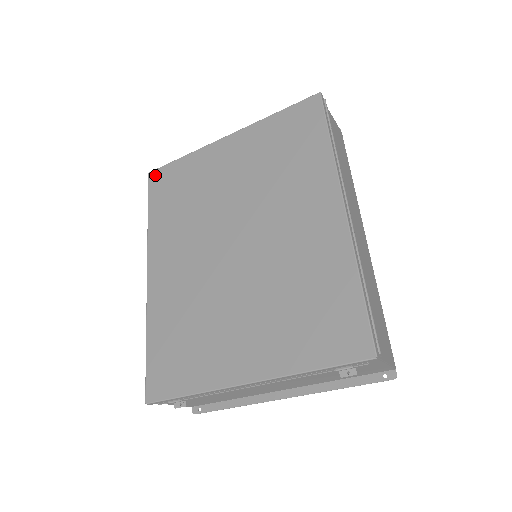
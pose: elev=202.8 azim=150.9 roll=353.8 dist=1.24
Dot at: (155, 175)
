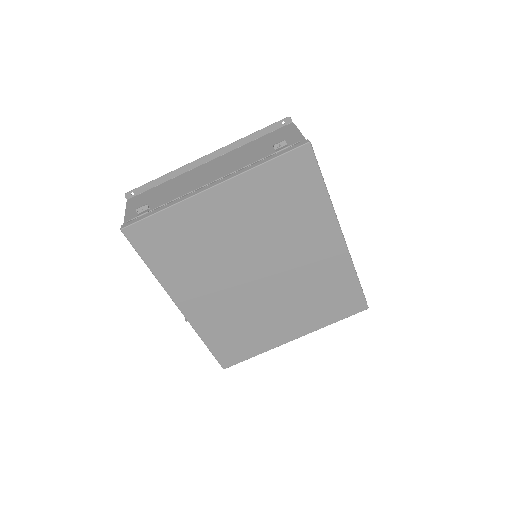
Dot at: (133, 232)
